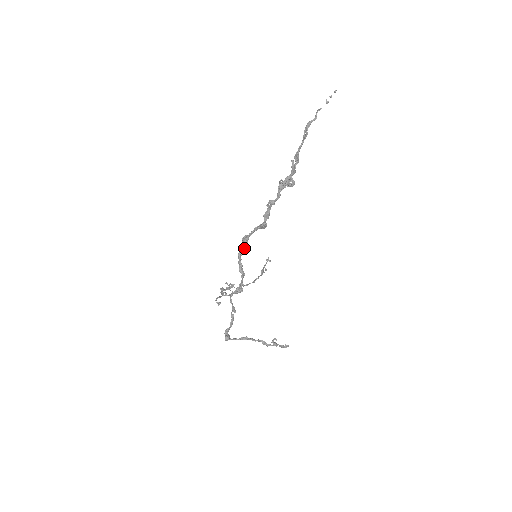
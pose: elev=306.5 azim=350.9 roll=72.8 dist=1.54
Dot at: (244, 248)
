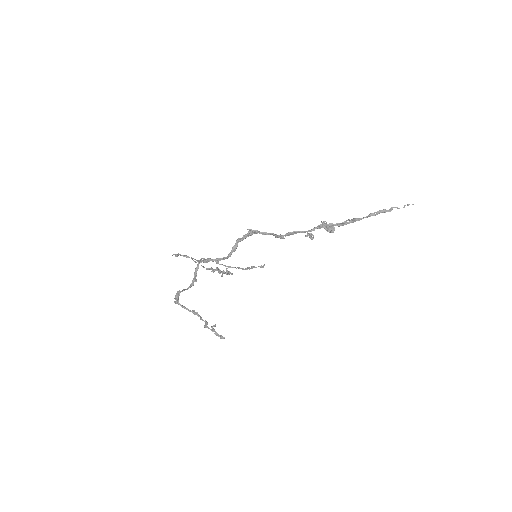
Dot at: occluded
